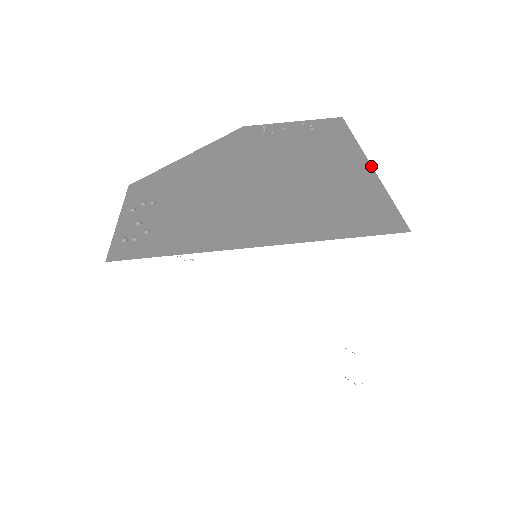
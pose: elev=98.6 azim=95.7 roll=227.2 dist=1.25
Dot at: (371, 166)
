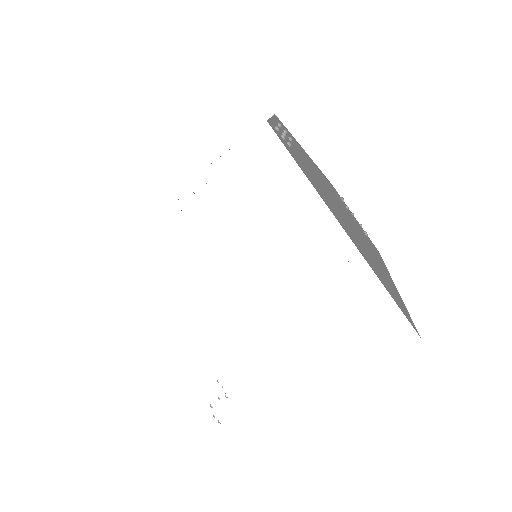
Dot at: occluded
